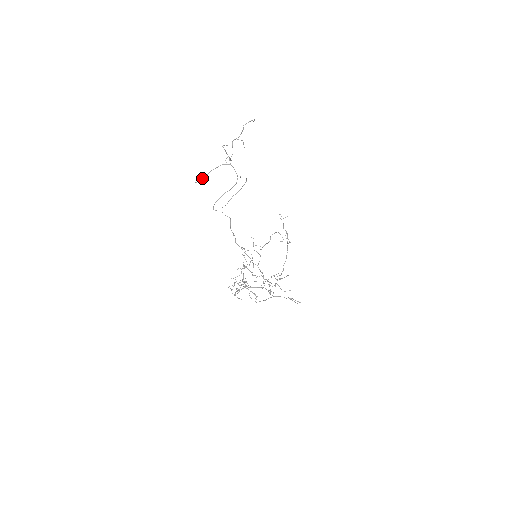
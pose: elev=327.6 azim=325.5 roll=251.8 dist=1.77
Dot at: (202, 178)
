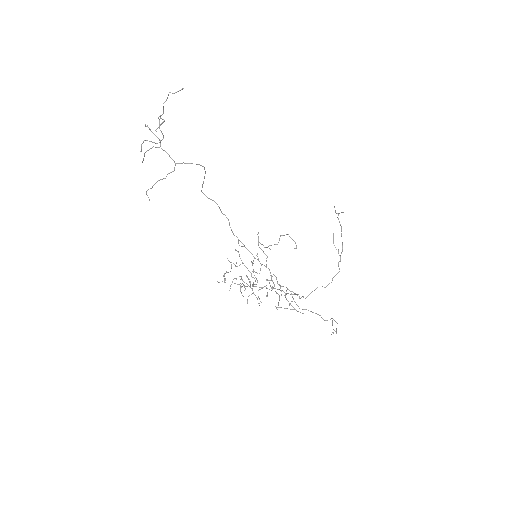
Dot at: (143, 159)
